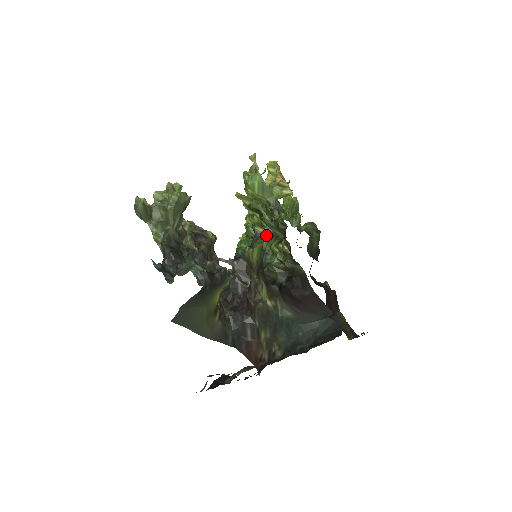
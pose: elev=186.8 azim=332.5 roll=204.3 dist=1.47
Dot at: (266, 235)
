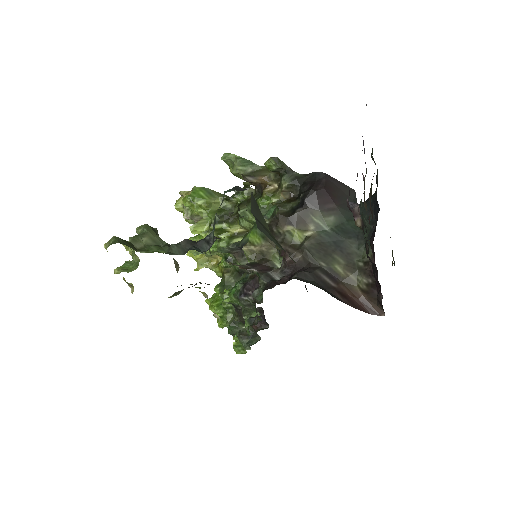
Dot at: (247, 213)
